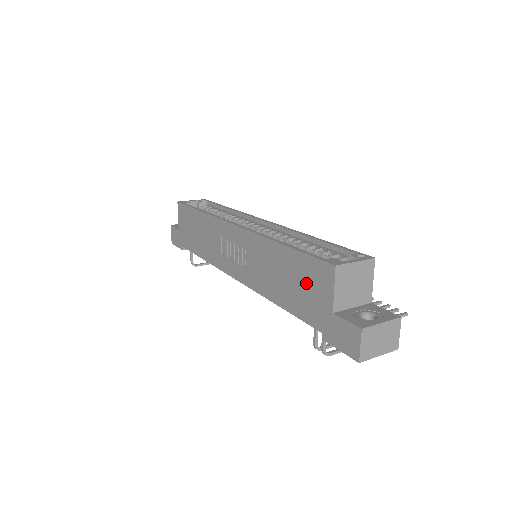
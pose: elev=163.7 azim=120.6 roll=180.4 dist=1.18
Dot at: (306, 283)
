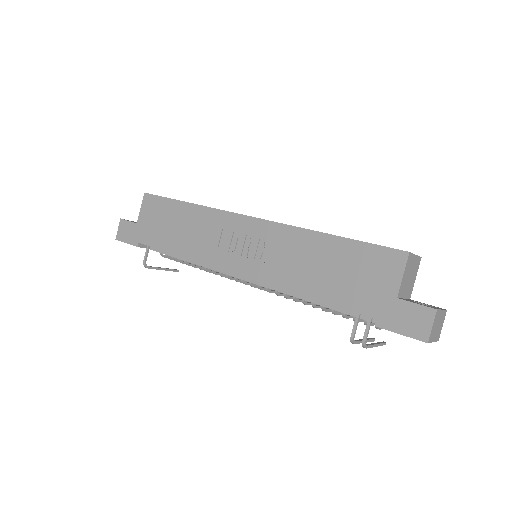
Dot at: (361, 271)
